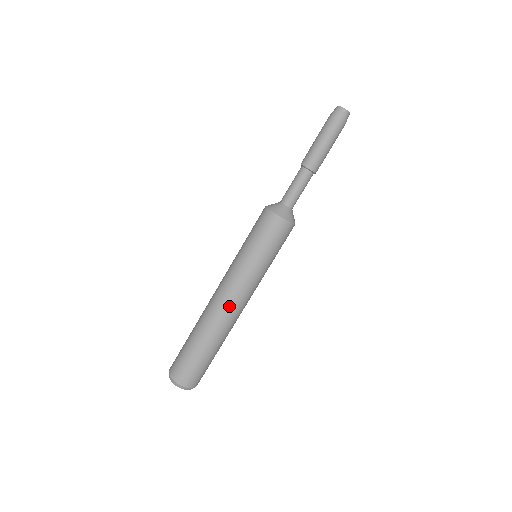
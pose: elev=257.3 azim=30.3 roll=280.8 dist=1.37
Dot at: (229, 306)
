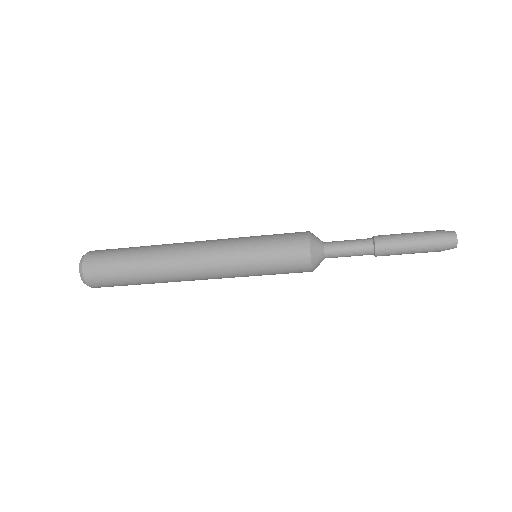
Dot at: occluded
